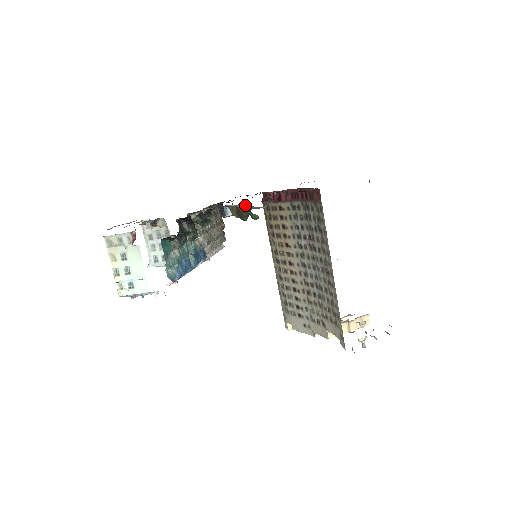
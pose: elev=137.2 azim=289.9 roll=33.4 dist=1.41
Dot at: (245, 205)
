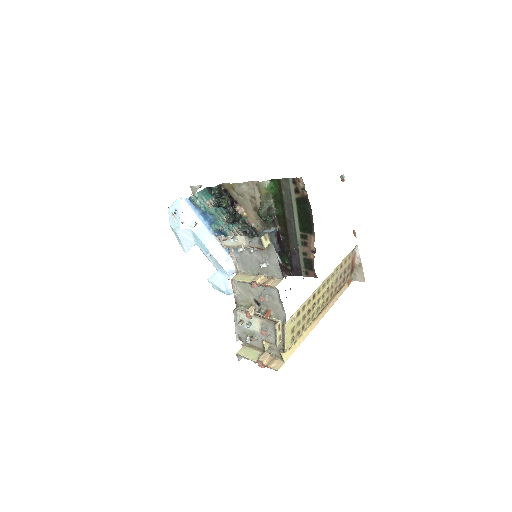
Dot at: (257, 186)
